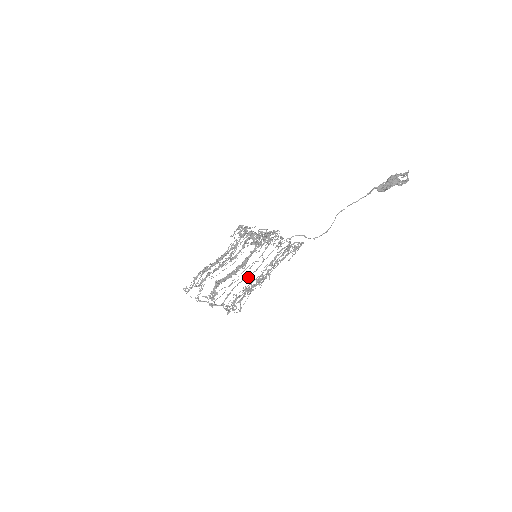
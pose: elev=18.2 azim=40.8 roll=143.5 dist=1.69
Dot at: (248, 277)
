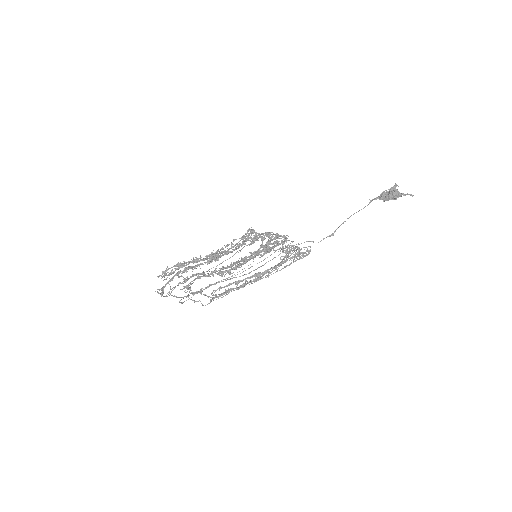
Dot at: occluded
